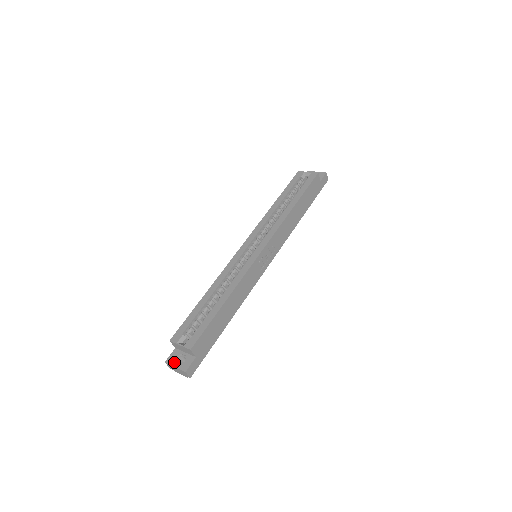
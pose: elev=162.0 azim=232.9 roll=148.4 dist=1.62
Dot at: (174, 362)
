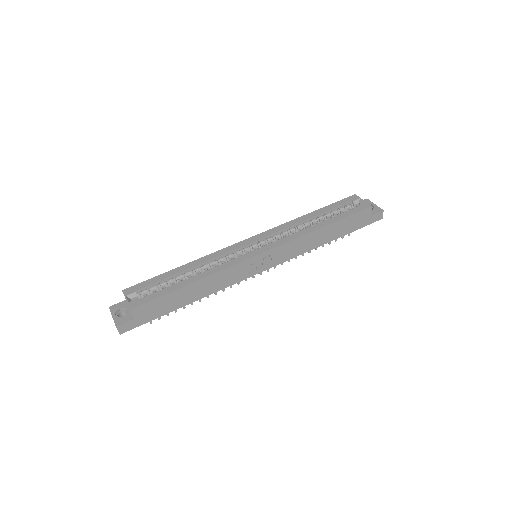
Dot at: (115, 312)
